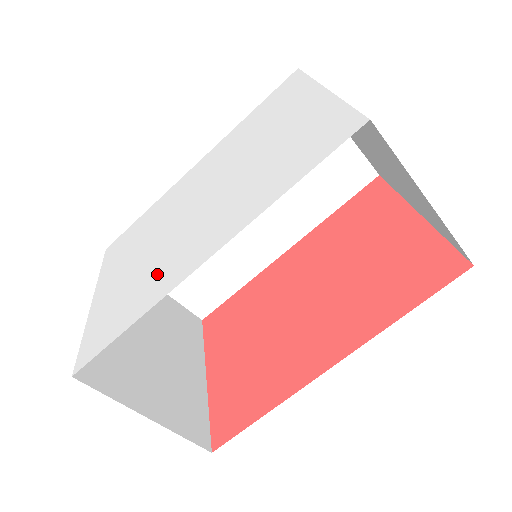
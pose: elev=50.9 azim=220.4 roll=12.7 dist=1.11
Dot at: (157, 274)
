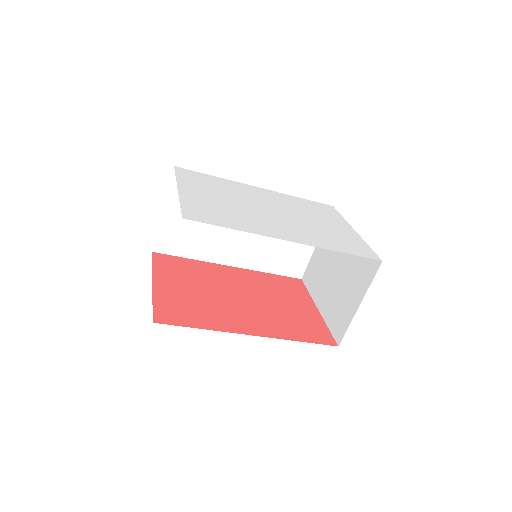
Dot at: (250, 220)
